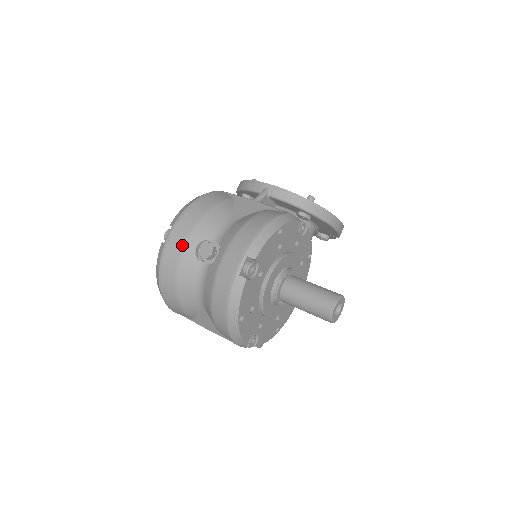
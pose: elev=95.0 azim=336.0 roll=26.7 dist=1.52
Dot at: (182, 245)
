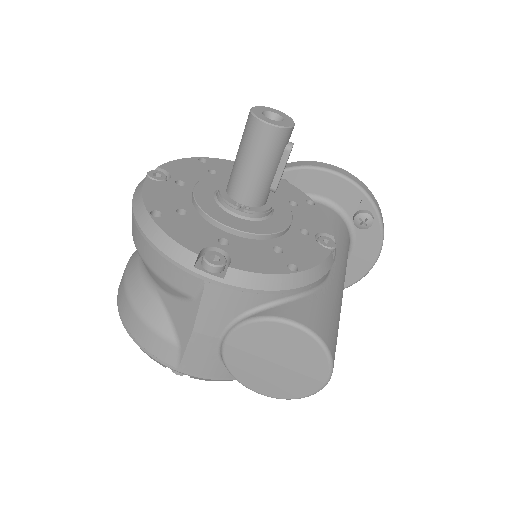
Dot at: occluded
